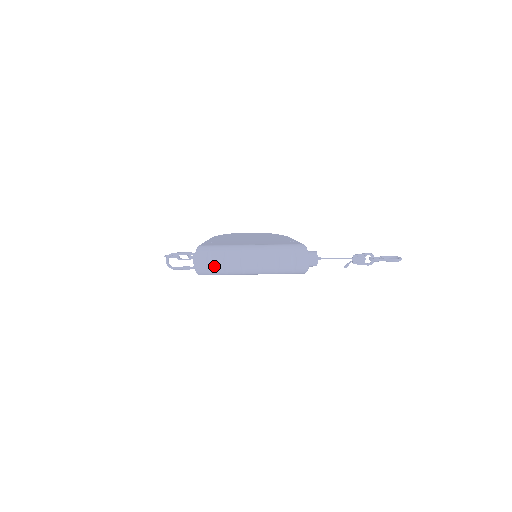
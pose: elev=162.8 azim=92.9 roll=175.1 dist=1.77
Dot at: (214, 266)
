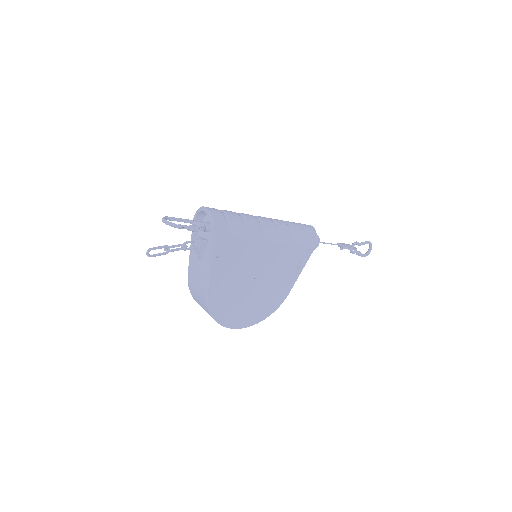
Dot at: (228, 213)
